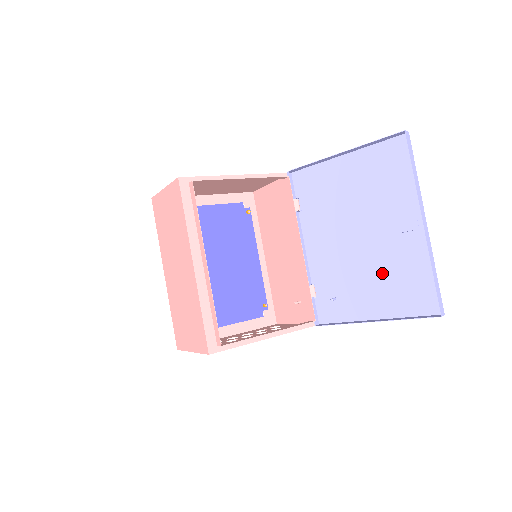
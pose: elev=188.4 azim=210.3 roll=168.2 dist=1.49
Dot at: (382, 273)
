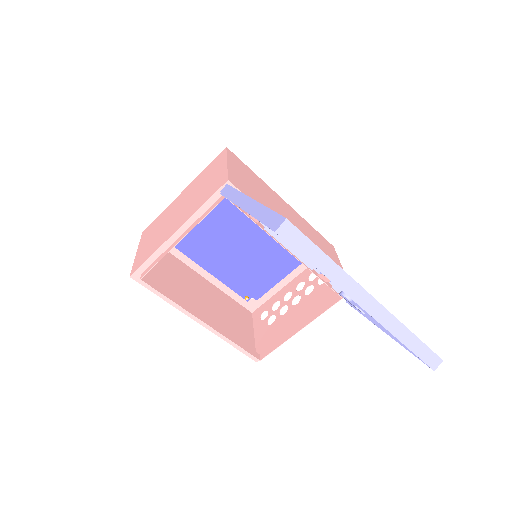
Dot at: occluded
